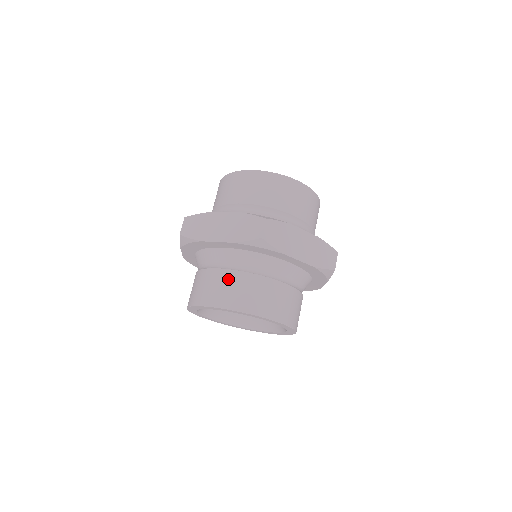
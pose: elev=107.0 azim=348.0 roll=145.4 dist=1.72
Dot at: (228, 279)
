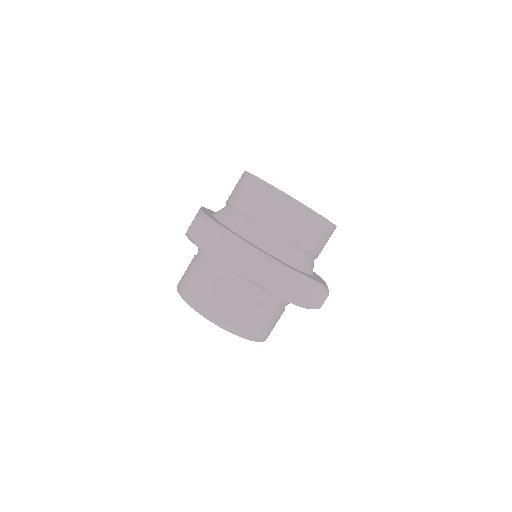
Dot at: (218, 293)
